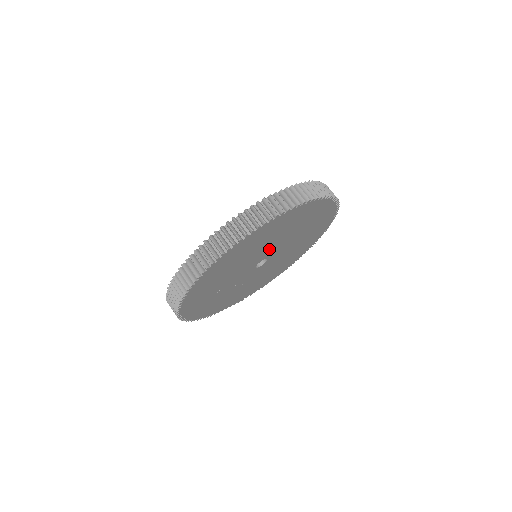
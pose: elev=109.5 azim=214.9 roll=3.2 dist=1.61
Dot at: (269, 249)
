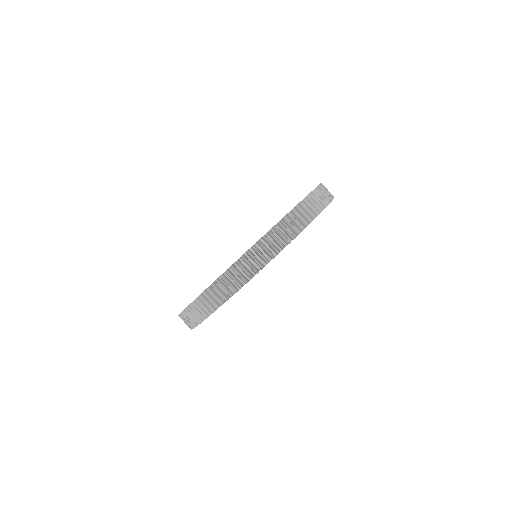
Dot at: occluded
